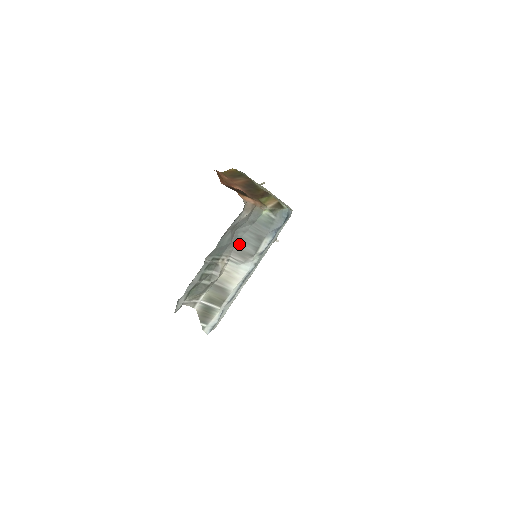
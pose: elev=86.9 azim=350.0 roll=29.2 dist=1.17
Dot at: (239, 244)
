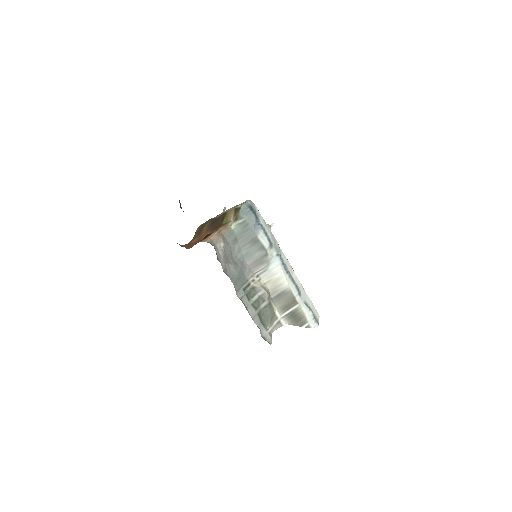
Dot at: (248, 261)
